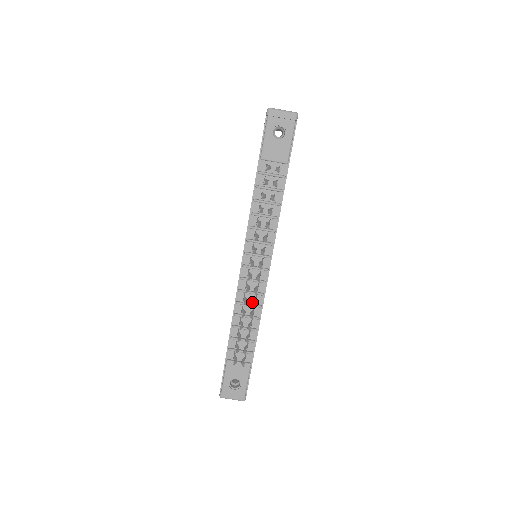
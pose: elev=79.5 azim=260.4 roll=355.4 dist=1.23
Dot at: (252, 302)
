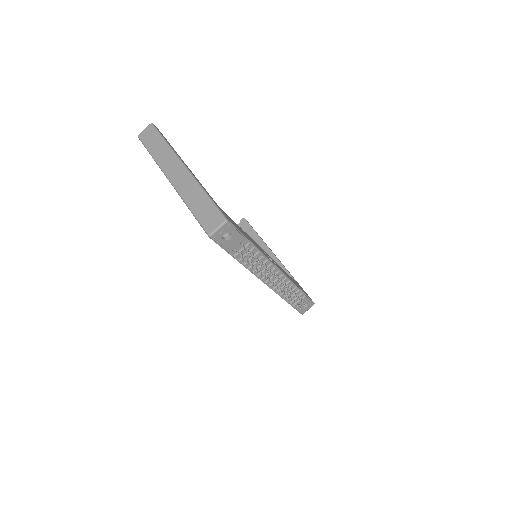
Dot at: (287, 289)
